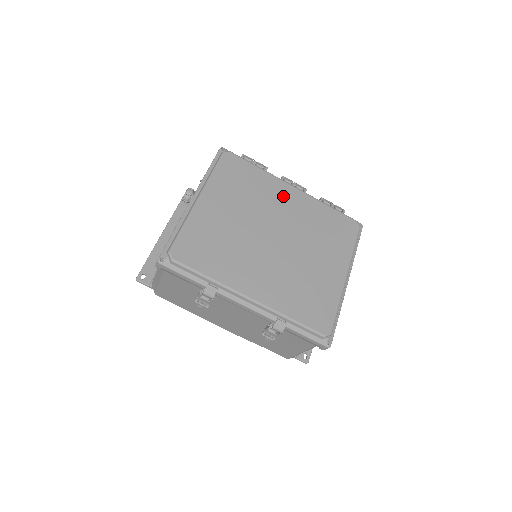
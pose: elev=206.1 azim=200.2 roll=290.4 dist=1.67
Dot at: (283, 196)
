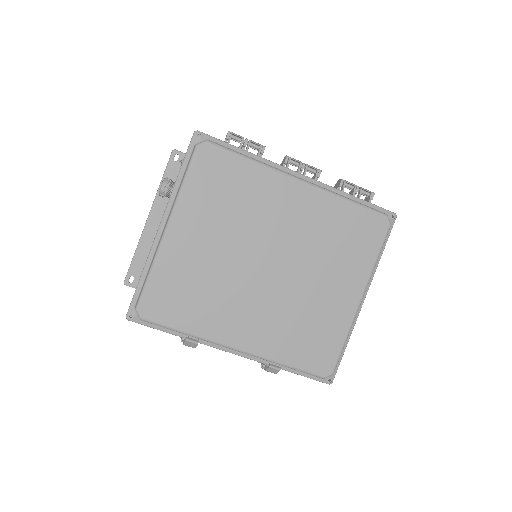
Dot at: (283, 200)
